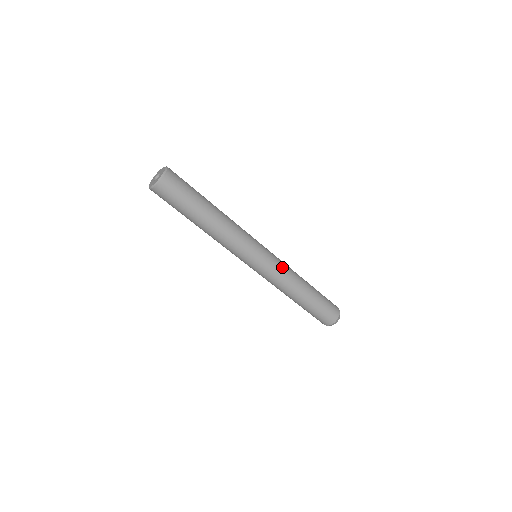
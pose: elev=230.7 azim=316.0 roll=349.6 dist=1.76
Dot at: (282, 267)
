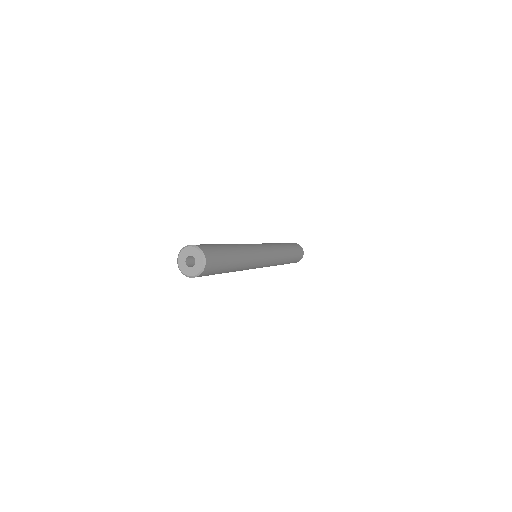
Dot at: (276, 251)
